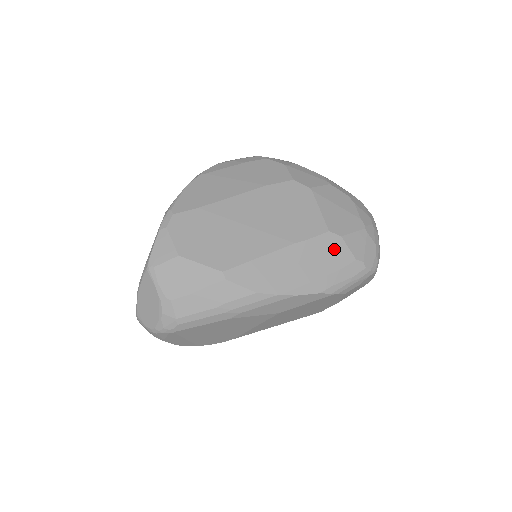
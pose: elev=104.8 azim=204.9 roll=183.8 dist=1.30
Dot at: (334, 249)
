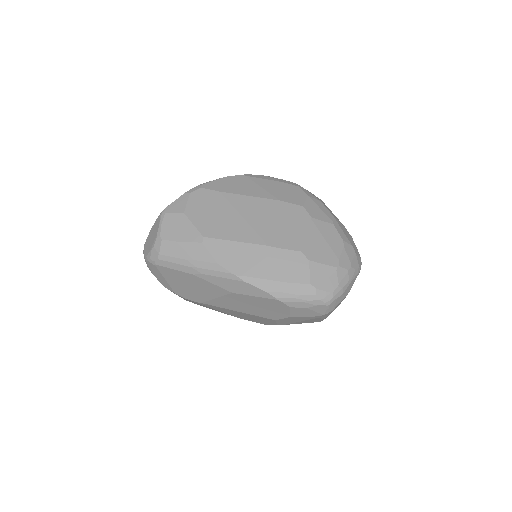
Dot at: (297, 266)
